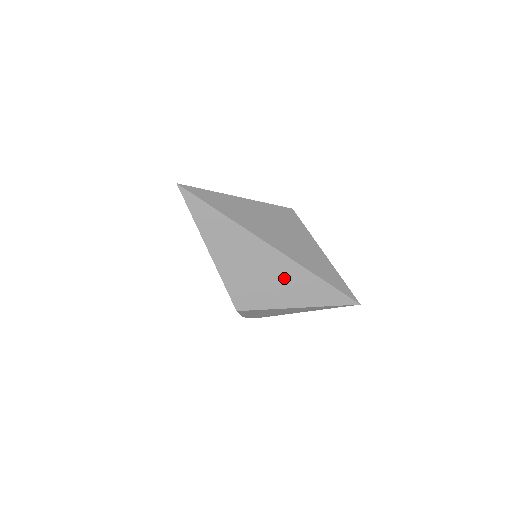
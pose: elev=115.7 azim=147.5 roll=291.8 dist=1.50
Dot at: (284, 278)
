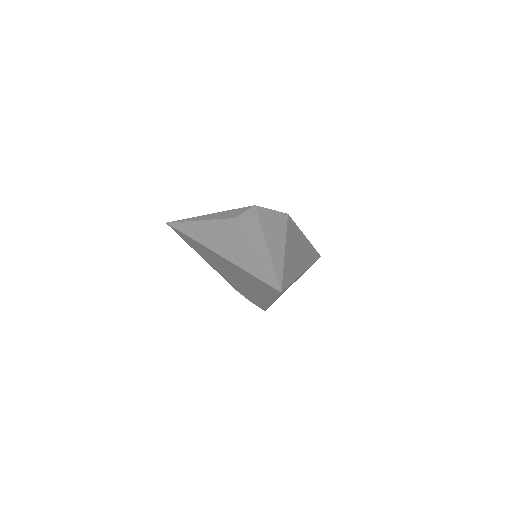
Dot at: occluded
